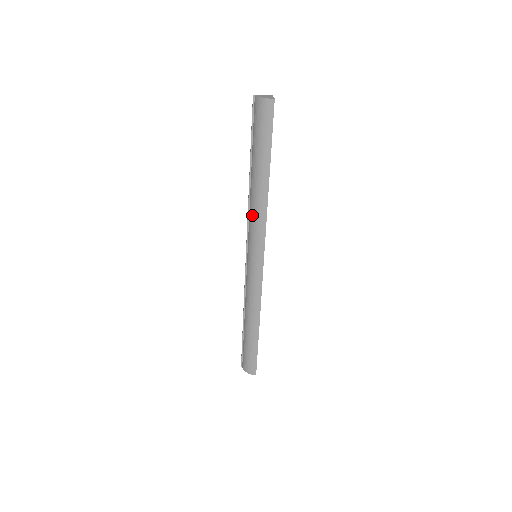
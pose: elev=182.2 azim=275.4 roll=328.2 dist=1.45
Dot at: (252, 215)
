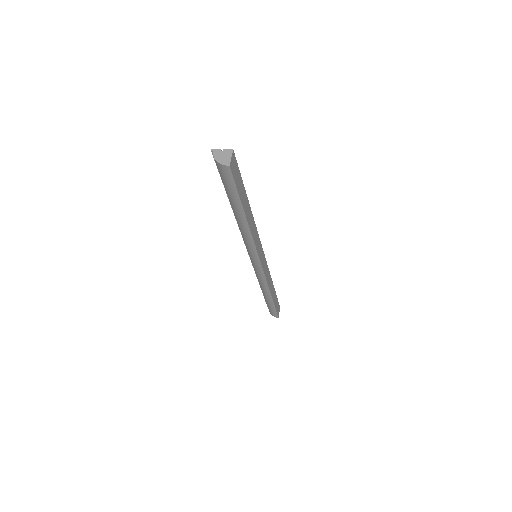
Dot at: occluded
